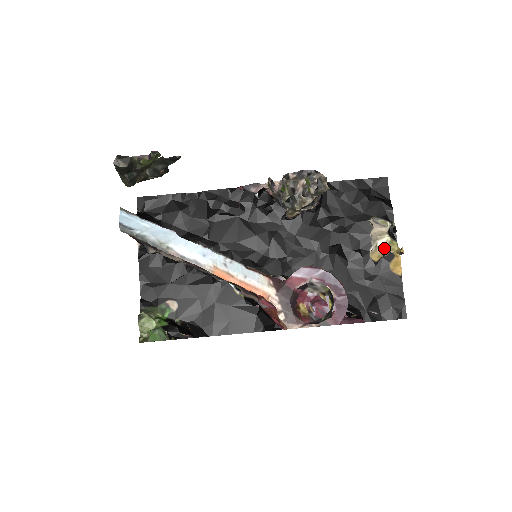
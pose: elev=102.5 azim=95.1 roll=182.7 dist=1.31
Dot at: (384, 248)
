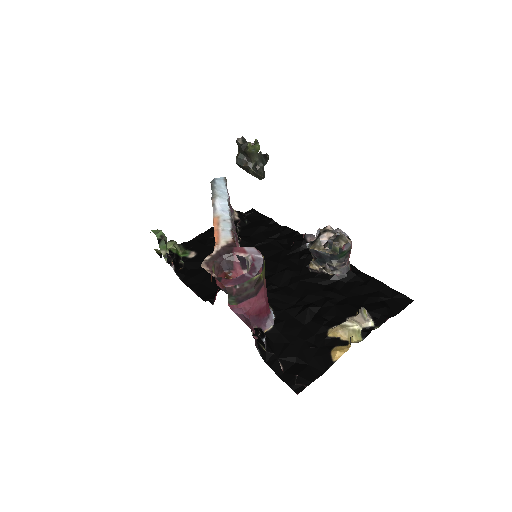
Dot at: (344, 329)
